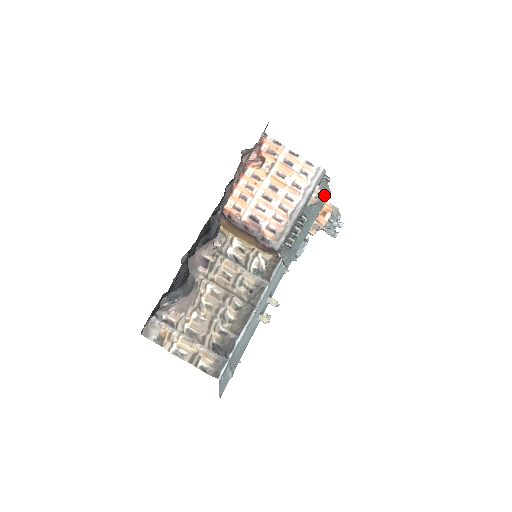
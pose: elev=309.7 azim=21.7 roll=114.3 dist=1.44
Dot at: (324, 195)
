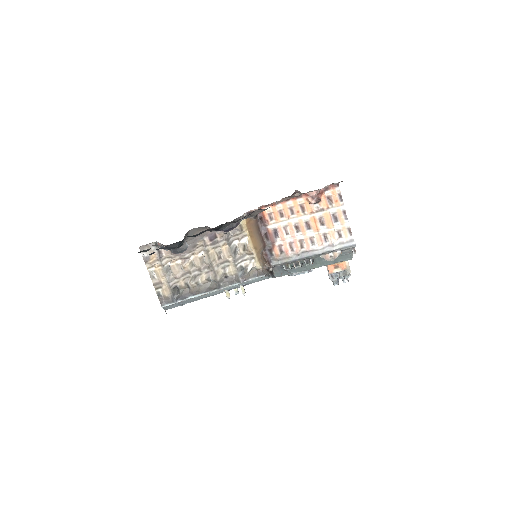
Dot at: (344, 258)
